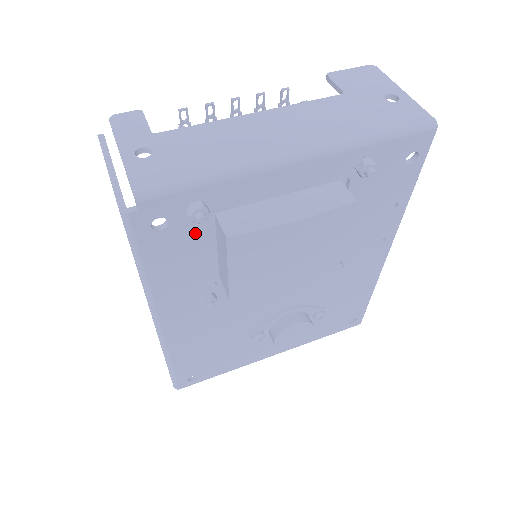
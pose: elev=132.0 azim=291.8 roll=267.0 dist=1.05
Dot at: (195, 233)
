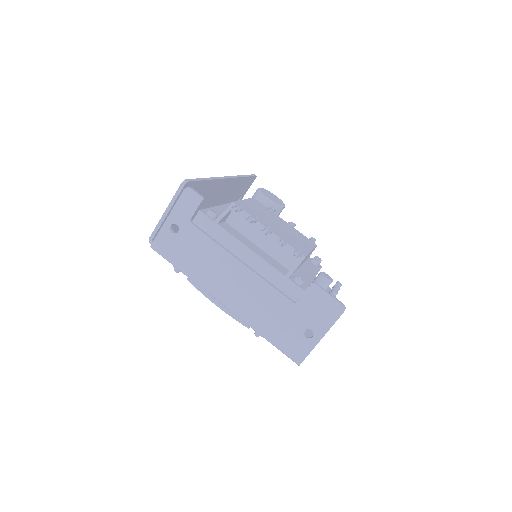
Dot at: occluded
